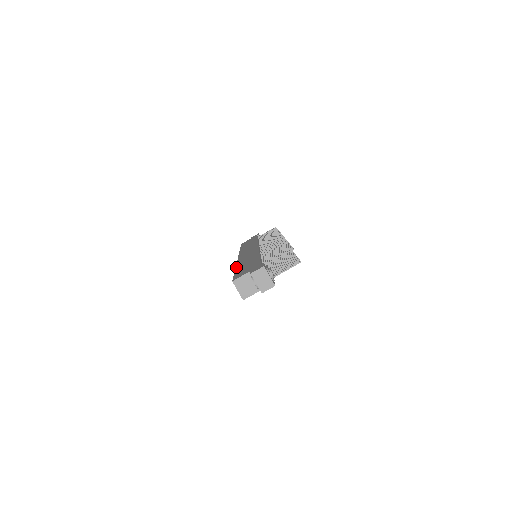
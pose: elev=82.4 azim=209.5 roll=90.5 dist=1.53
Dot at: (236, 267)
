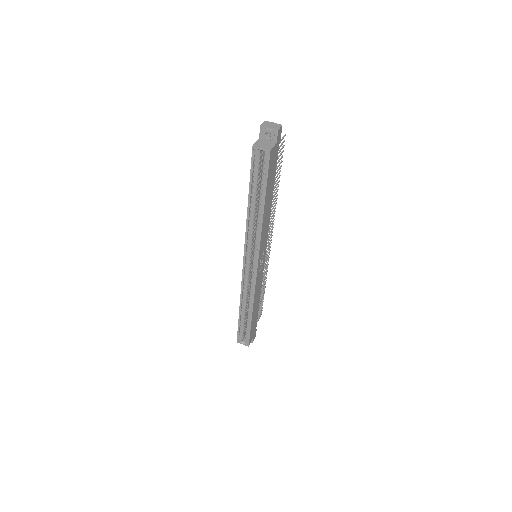
Dot at: occluded
